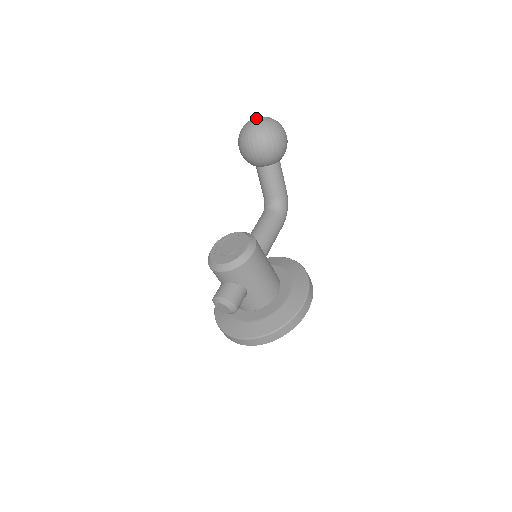
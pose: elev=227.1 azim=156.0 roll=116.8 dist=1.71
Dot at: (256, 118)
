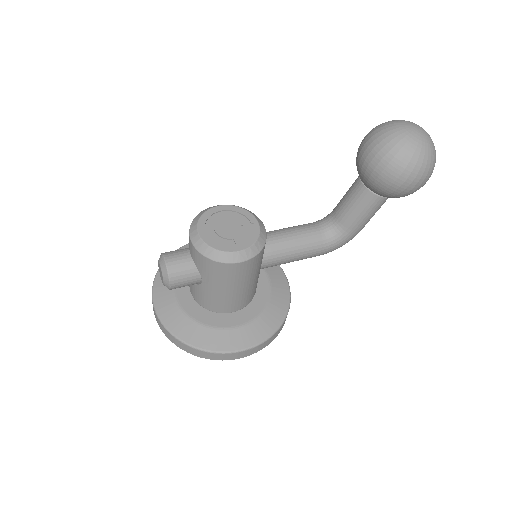
Dot at: (418, 128)
